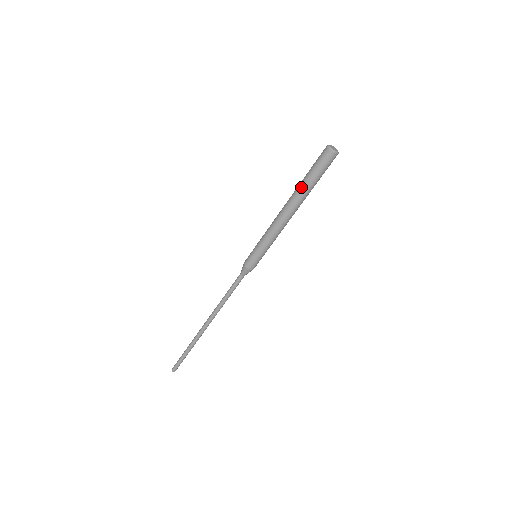
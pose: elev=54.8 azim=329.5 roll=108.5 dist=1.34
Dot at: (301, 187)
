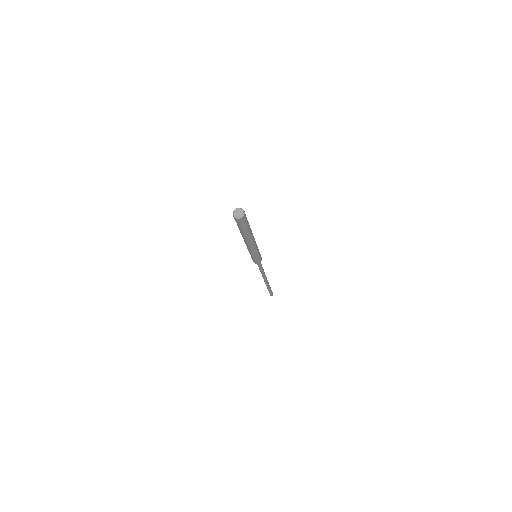
Dot at: (243, 235)
